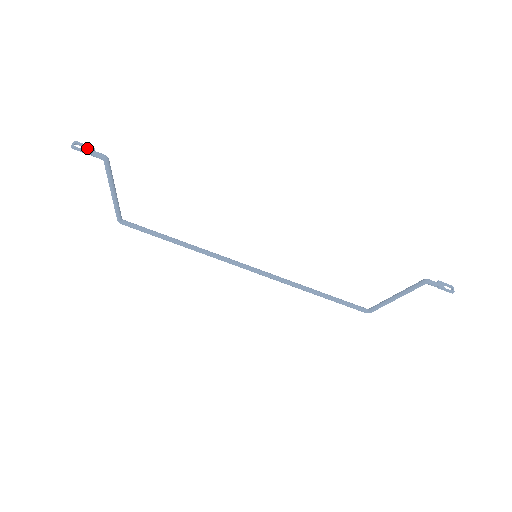
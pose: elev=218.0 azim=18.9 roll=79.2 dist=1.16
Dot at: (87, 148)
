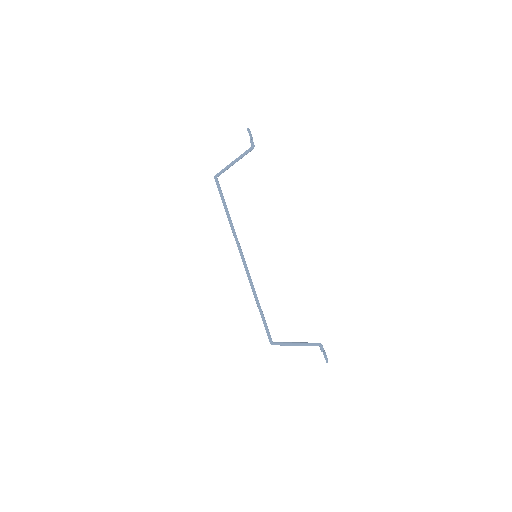
Dot at: occluded
